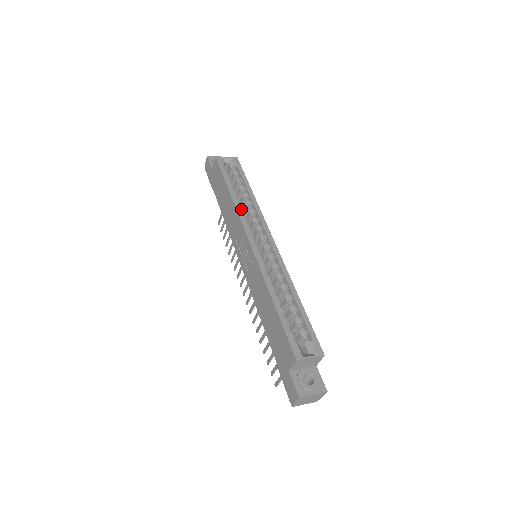
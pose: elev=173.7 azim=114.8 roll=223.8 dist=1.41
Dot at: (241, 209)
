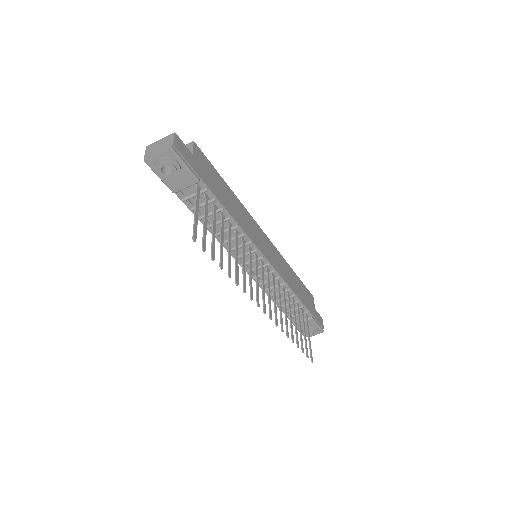
Dot at: occluded
